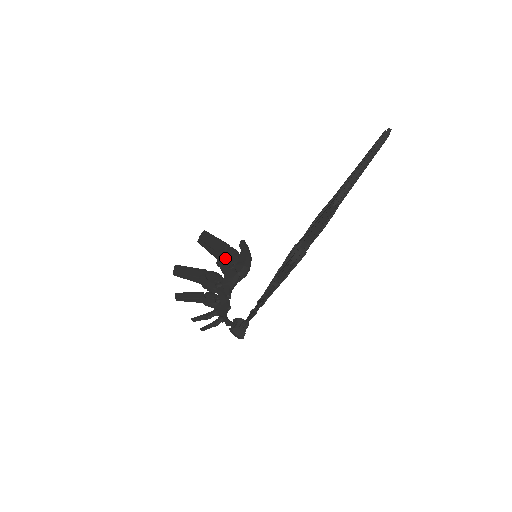
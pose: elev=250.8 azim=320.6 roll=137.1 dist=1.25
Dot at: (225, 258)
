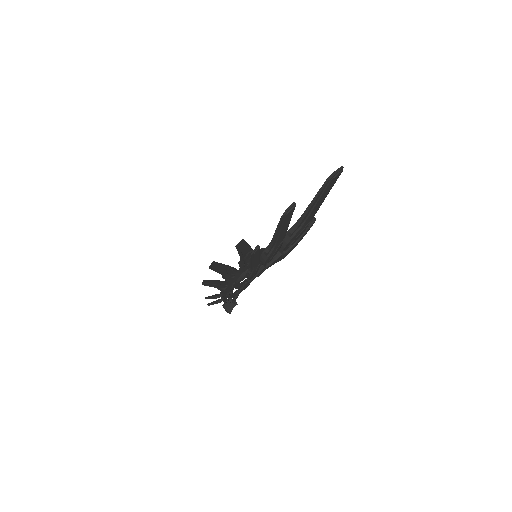
Dot at: occluded
